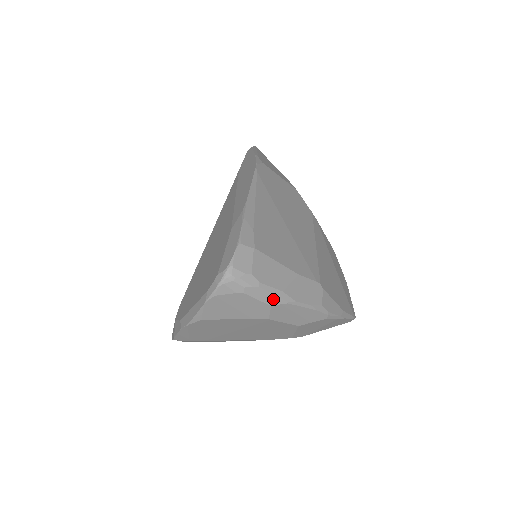
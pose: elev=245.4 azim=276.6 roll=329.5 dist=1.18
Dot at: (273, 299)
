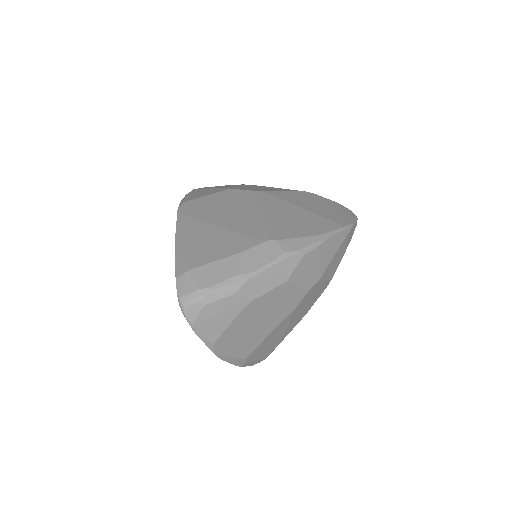
Dot at: (232, 288)
